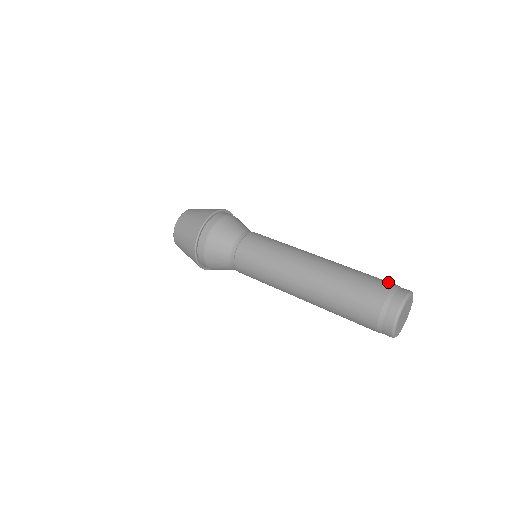
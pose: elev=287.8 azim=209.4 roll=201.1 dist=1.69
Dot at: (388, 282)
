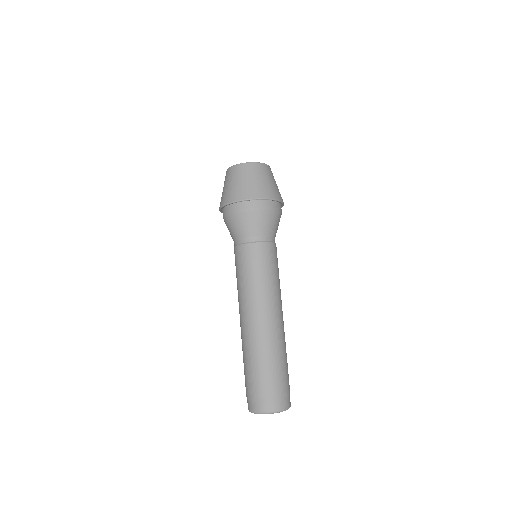
Dot at: (288, 387)
